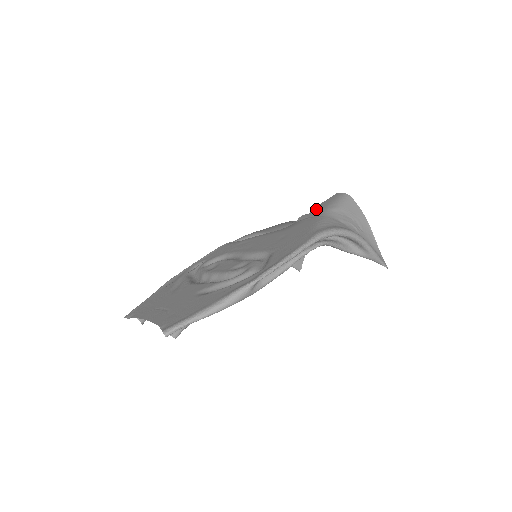
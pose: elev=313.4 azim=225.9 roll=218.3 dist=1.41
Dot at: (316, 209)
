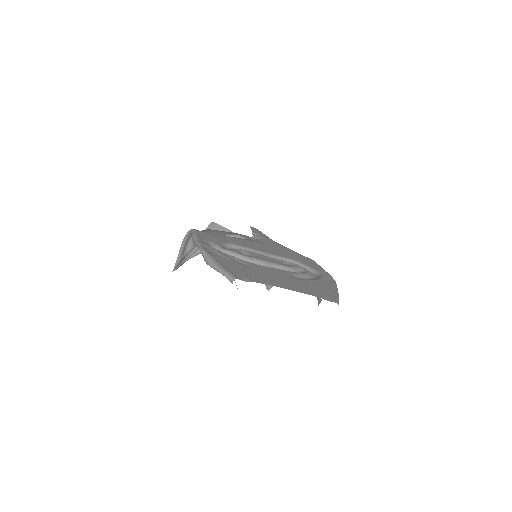
Dot at: (259, 234)
